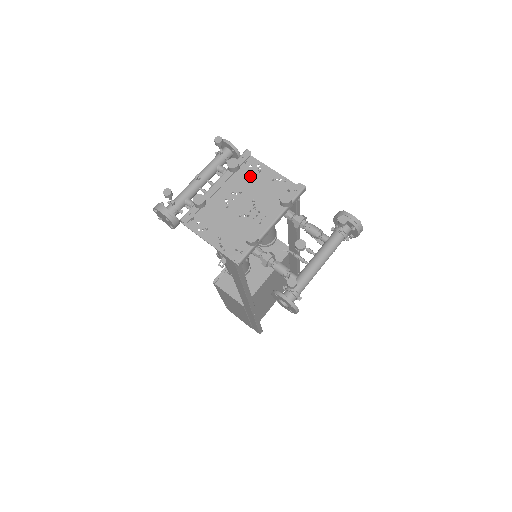
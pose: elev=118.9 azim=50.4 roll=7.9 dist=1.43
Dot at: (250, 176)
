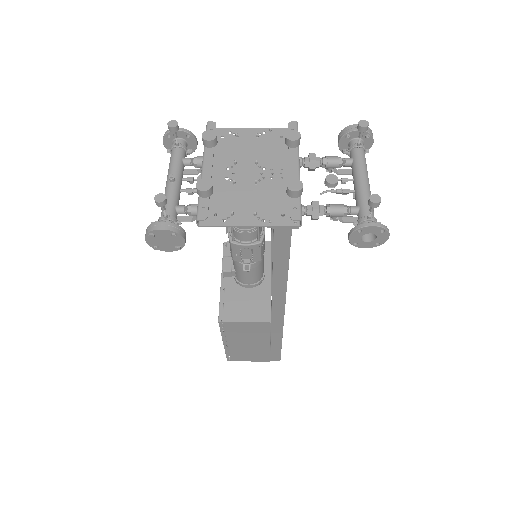
Dot at: (231, 145)
